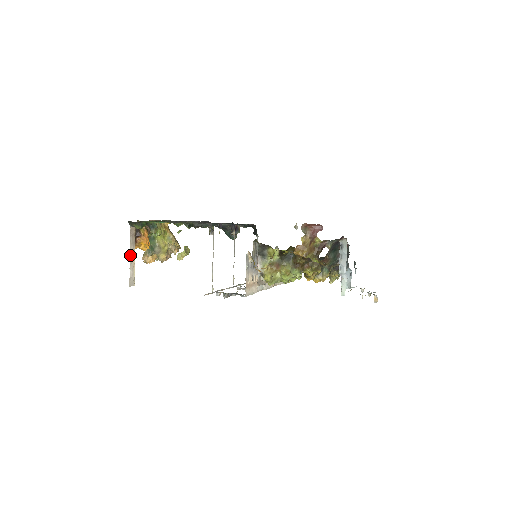
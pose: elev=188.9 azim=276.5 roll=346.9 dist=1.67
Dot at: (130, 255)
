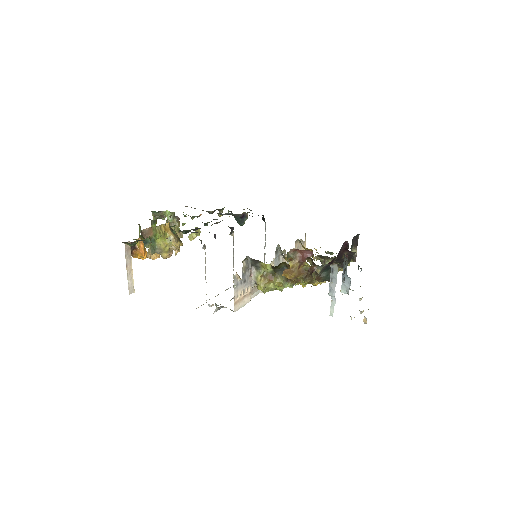
Dot at: (127, 268)
